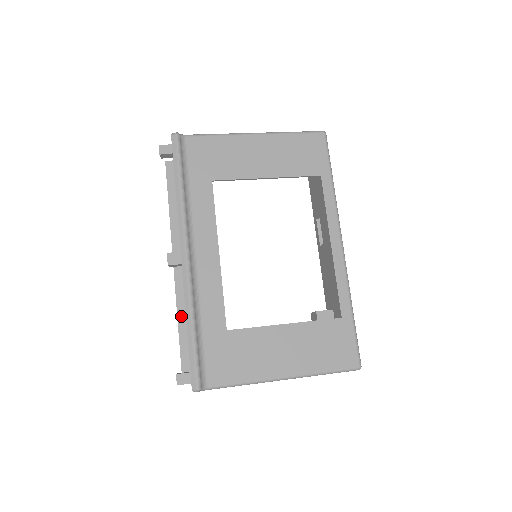
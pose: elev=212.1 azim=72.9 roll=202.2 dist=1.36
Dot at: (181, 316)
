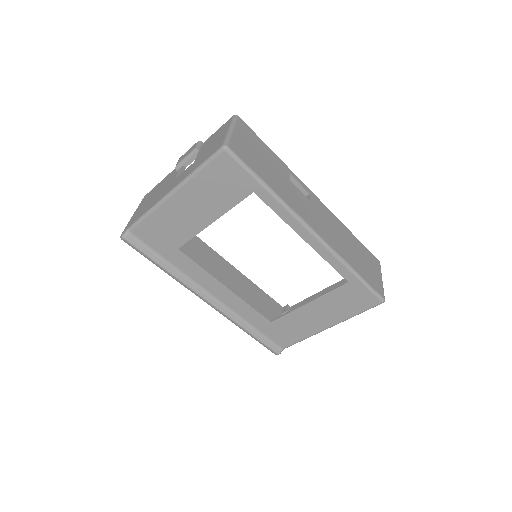
Dot at: occluded
